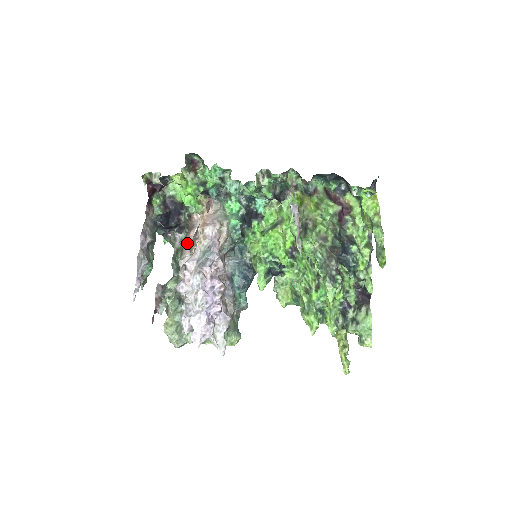
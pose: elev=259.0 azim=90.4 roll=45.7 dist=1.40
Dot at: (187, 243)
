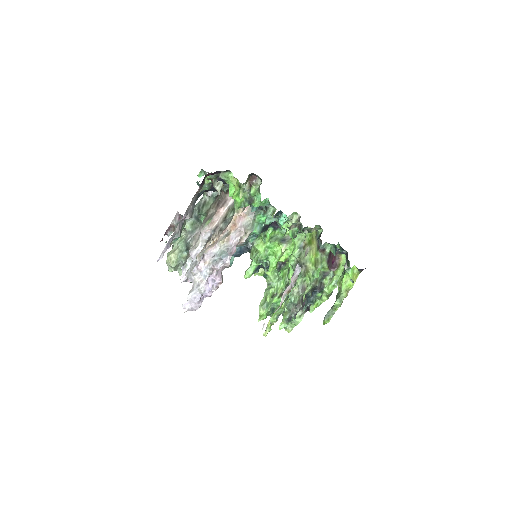
Dot at: (214, 219)
